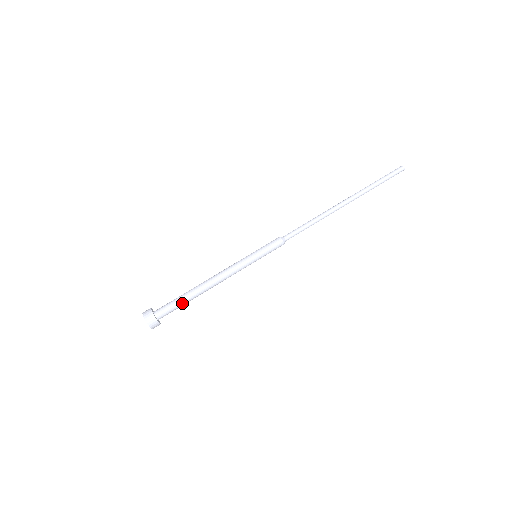
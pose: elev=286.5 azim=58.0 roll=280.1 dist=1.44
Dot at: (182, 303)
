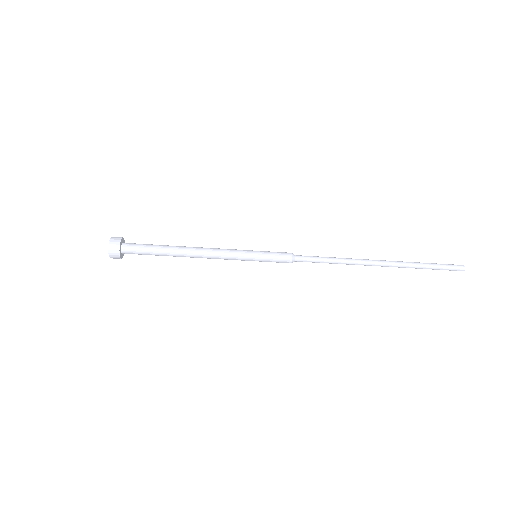
Dot at: (155, 254)
